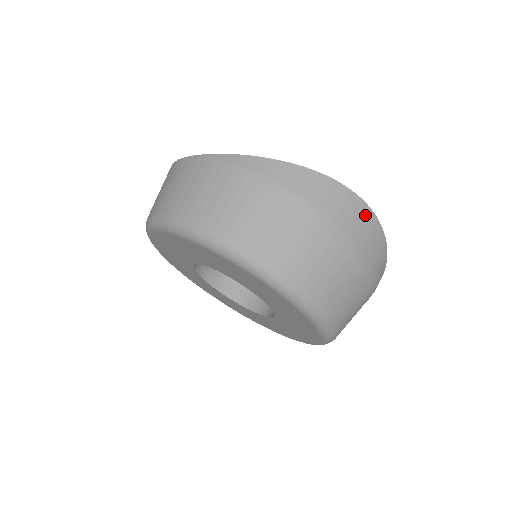
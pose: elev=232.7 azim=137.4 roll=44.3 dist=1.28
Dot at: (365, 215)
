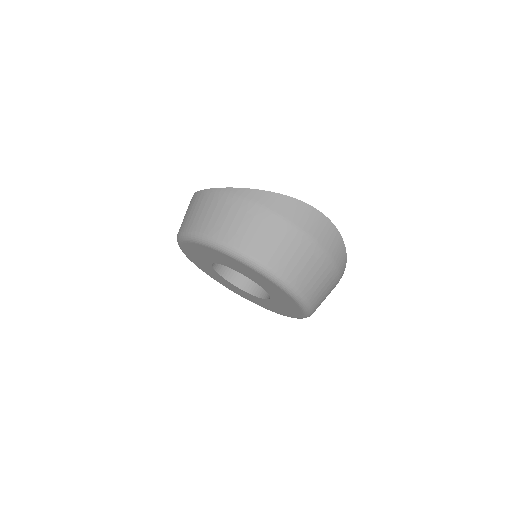
Dot at: (325, 224)
